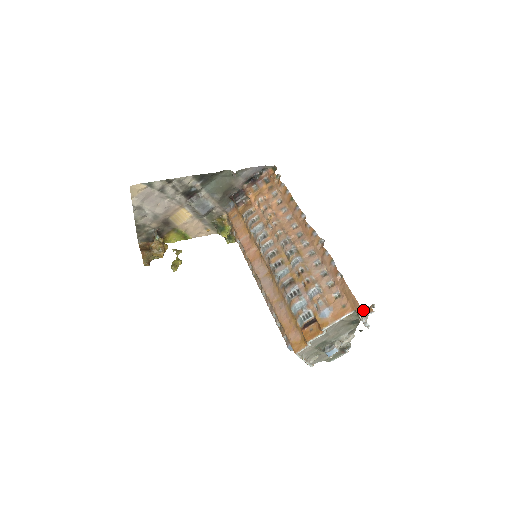
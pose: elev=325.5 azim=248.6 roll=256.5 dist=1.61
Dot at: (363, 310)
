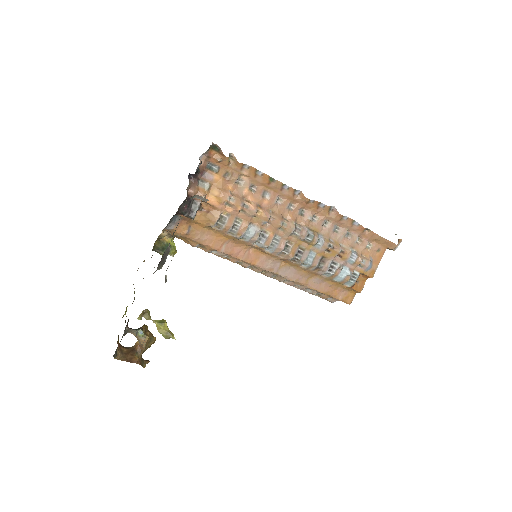
Dot at: (397, 245)
